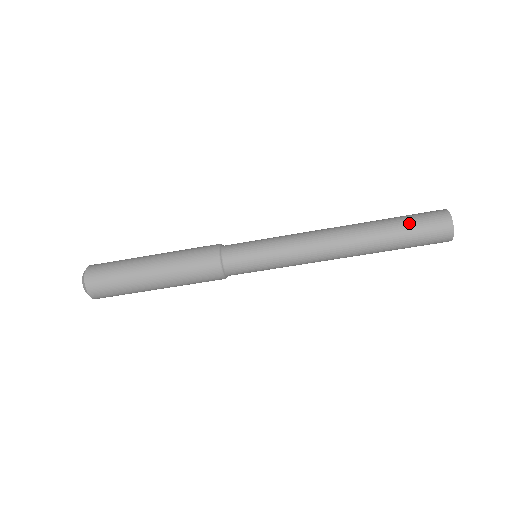
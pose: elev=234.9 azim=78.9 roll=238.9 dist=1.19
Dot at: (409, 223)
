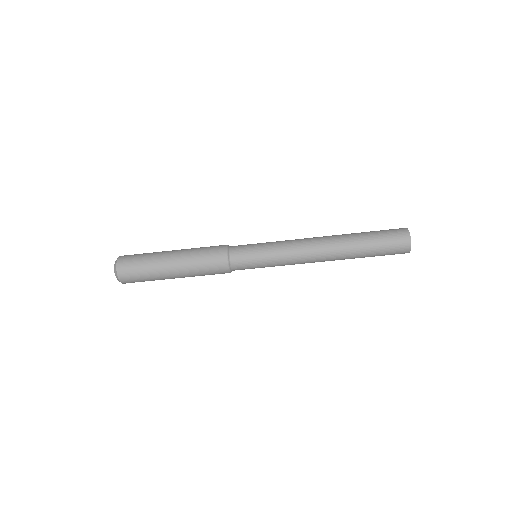
Dot at: (378, 239)
